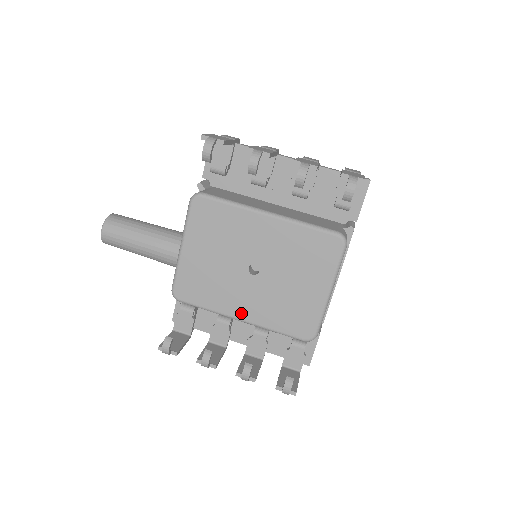
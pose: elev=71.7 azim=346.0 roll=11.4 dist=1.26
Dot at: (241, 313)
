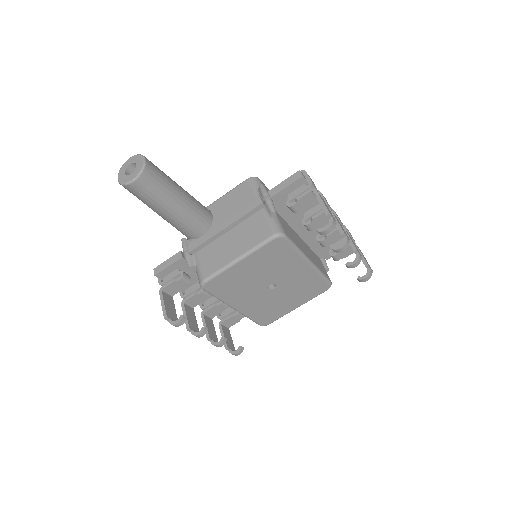
Dot at: (239, 306)
